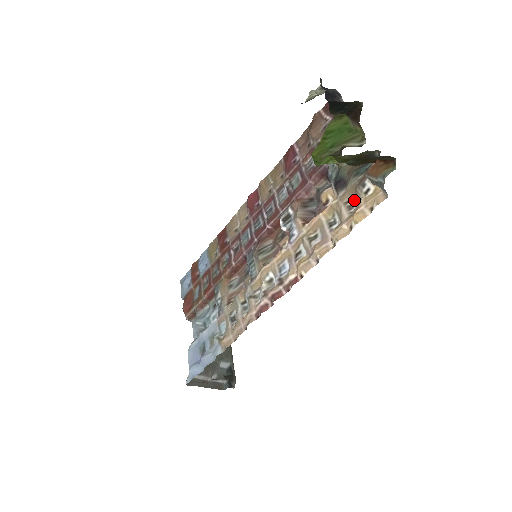
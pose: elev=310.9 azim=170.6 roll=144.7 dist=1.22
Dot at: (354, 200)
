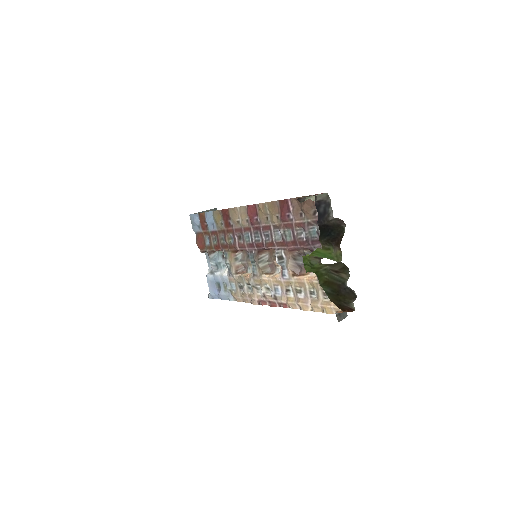
Dot at: occluded
